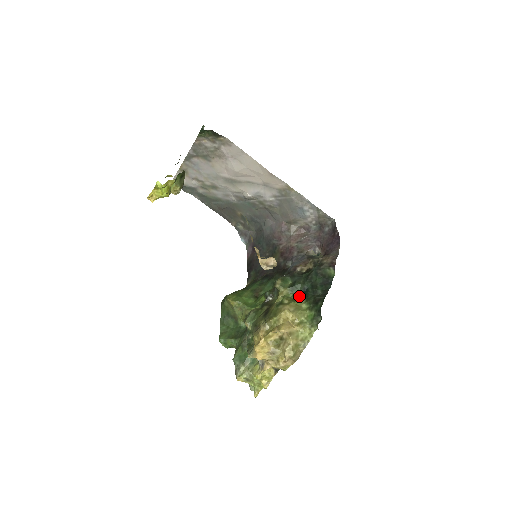
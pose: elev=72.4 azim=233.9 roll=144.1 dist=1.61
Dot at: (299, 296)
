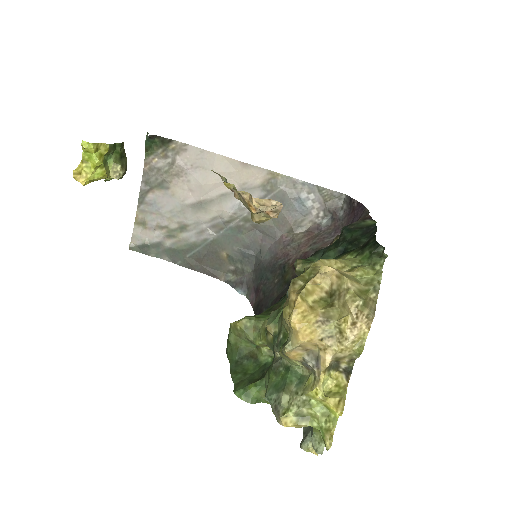
Dot at: (336, 258)
